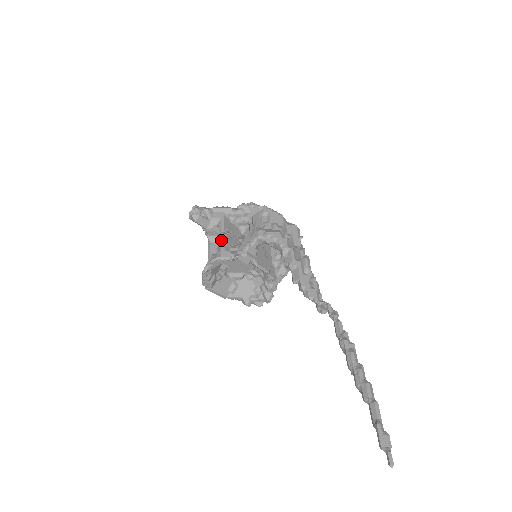
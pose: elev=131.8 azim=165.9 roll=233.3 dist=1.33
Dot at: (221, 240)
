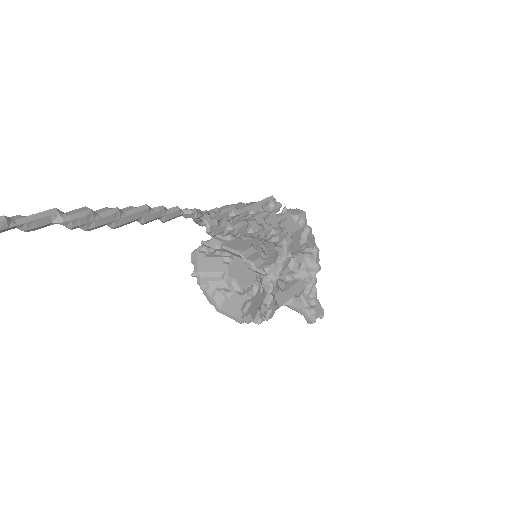
Dot at: occluded
